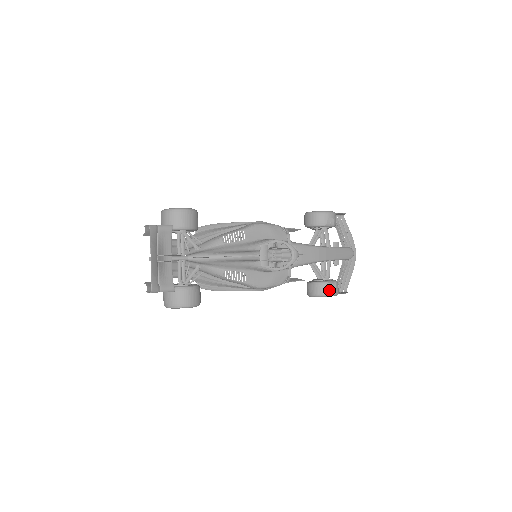
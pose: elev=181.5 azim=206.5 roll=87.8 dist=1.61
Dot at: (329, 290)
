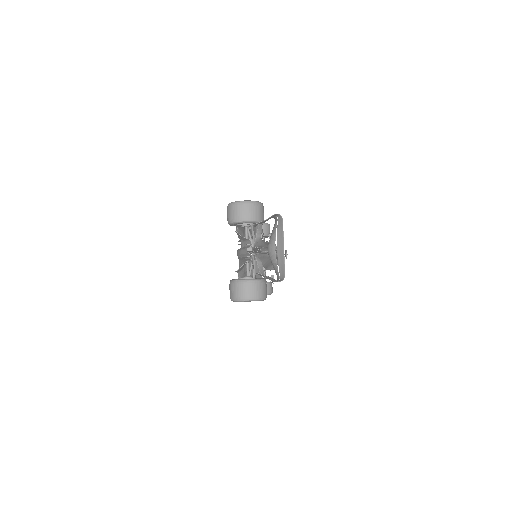
Dot at: (272, 289)
